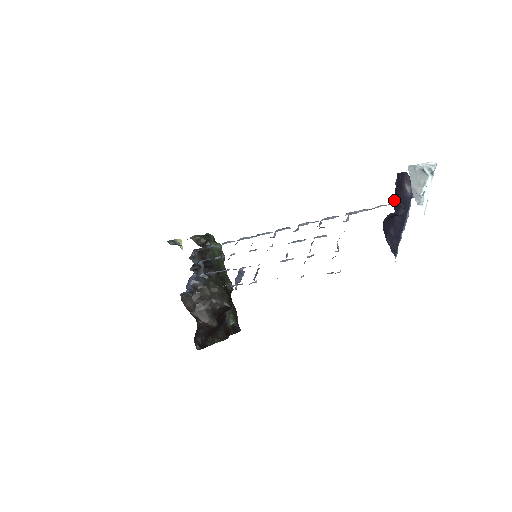
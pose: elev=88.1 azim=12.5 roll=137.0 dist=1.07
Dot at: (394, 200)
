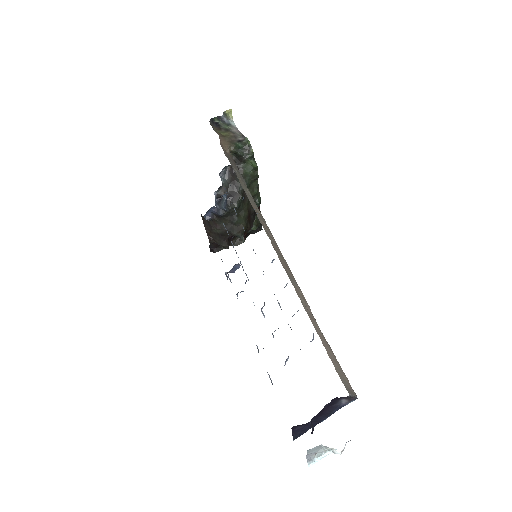
Dot at: (314, 416)
